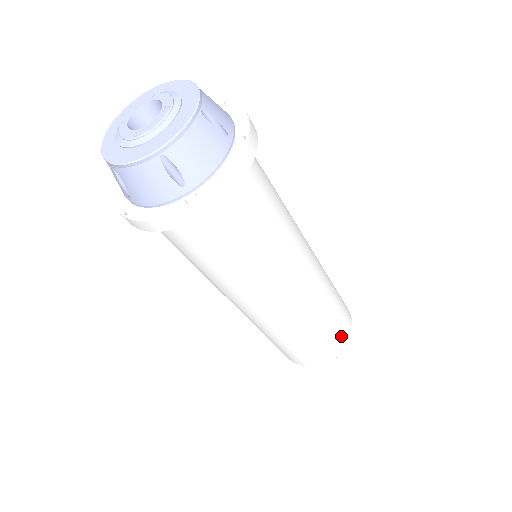
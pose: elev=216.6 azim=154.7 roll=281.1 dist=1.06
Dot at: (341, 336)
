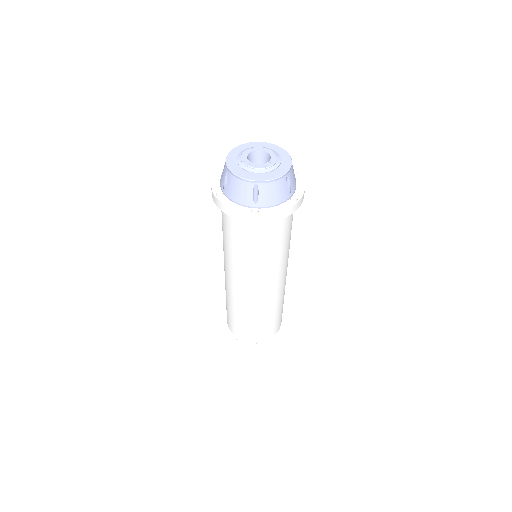
Dot at: occluded
